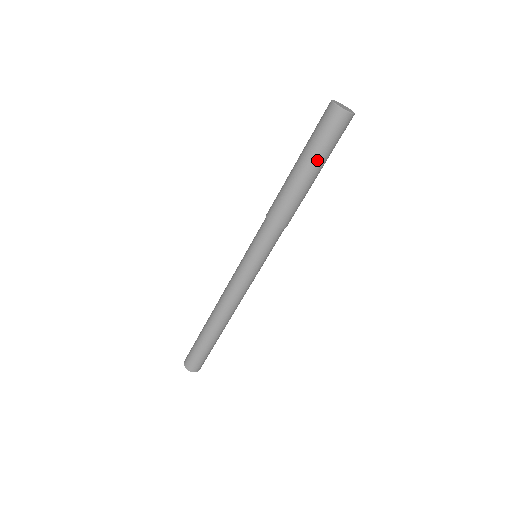
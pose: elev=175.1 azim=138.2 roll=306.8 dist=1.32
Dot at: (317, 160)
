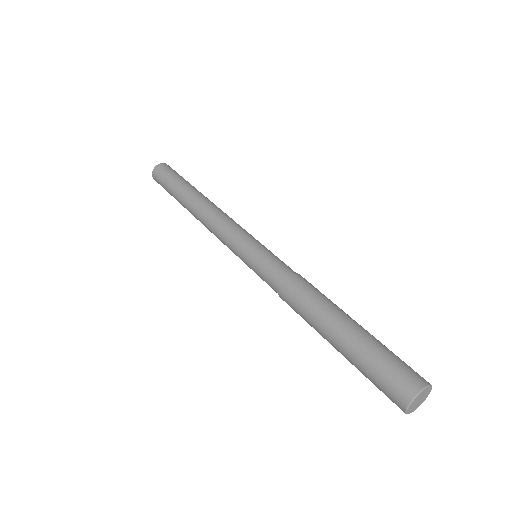
Dot at: occluded
